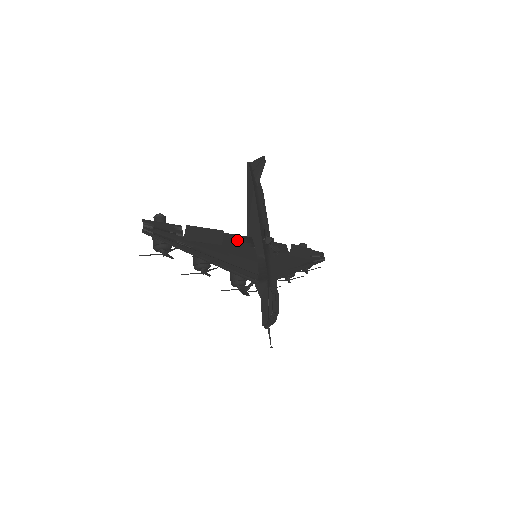
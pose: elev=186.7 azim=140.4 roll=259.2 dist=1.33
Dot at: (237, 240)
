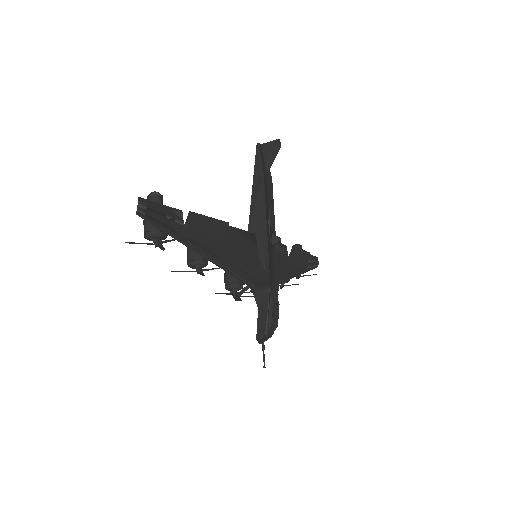
Dot at: (240, 235)
